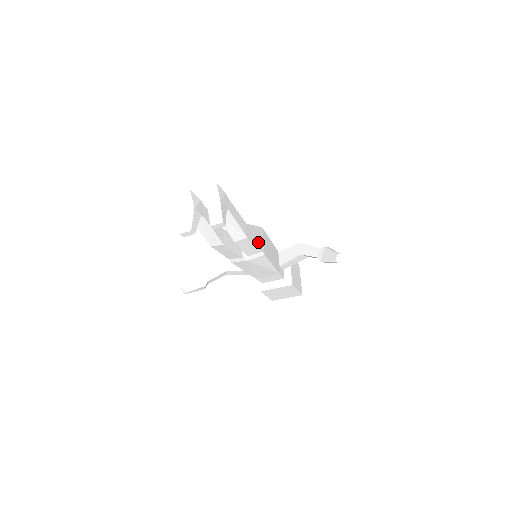
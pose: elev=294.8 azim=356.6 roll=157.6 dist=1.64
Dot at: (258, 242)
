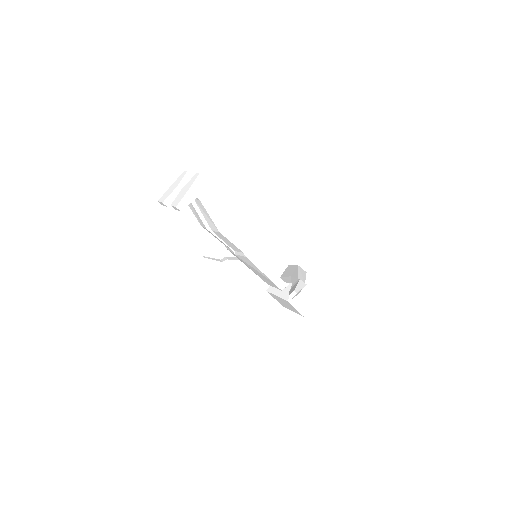
Dot at: (241, 242)
